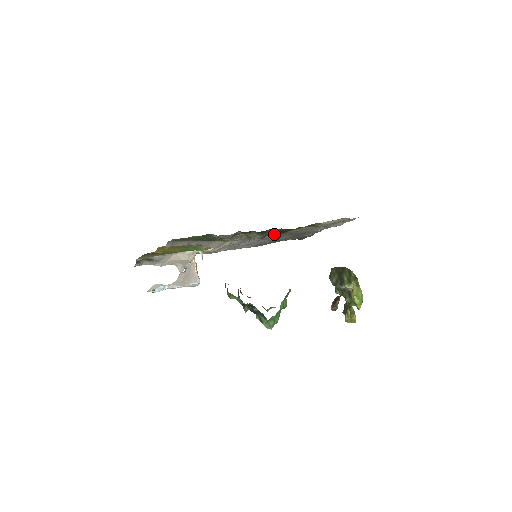
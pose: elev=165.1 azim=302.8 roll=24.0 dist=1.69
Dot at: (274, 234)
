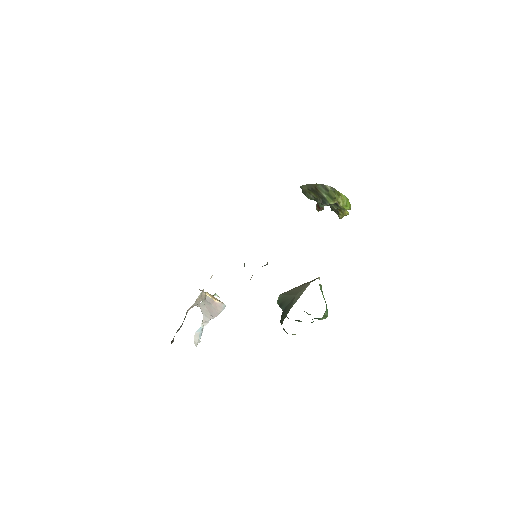
Dot at: occluded
